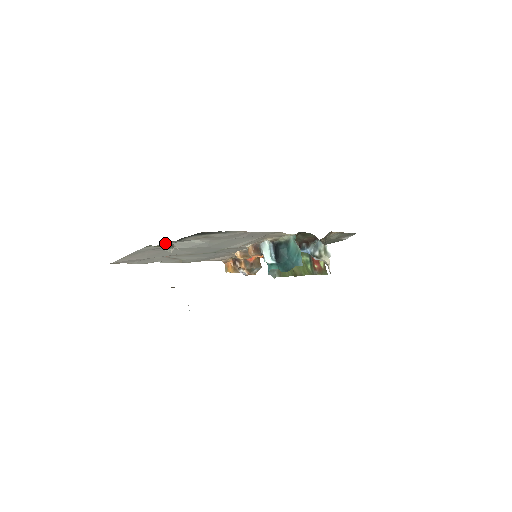
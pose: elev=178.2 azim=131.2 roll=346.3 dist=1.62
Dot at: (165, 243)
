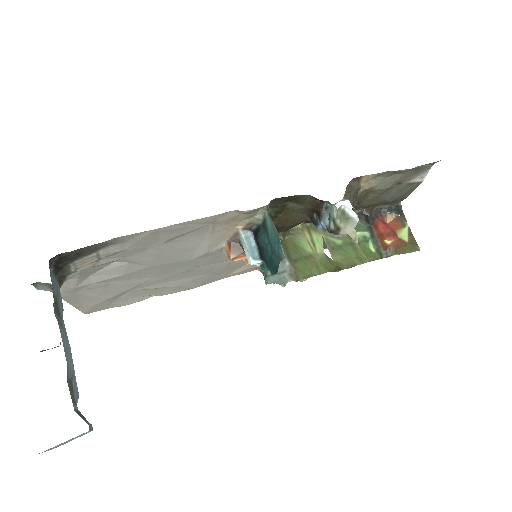
Dot at: (39, 284)
